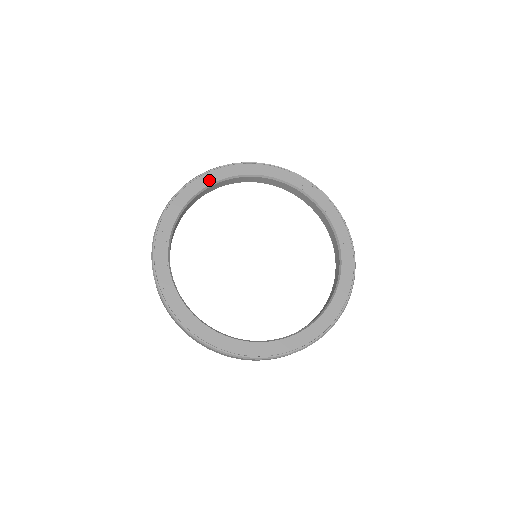
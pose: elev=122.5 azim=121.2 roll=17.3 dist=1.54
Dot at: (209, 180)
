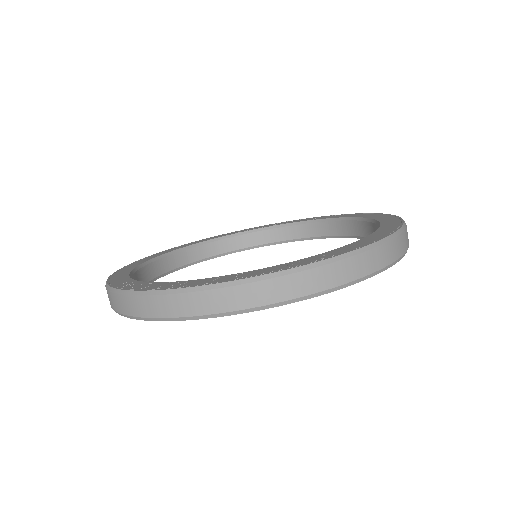
Dot at: (139, 263)
